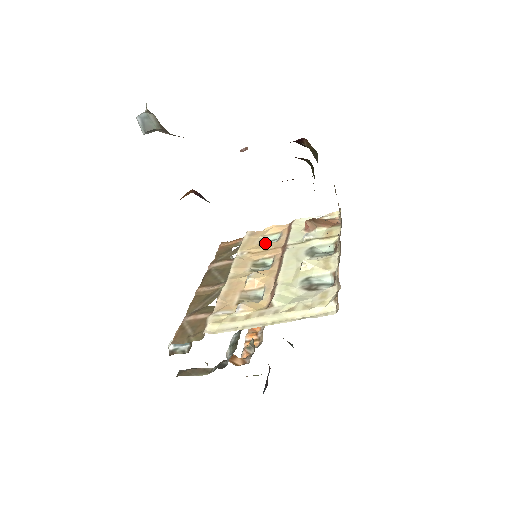
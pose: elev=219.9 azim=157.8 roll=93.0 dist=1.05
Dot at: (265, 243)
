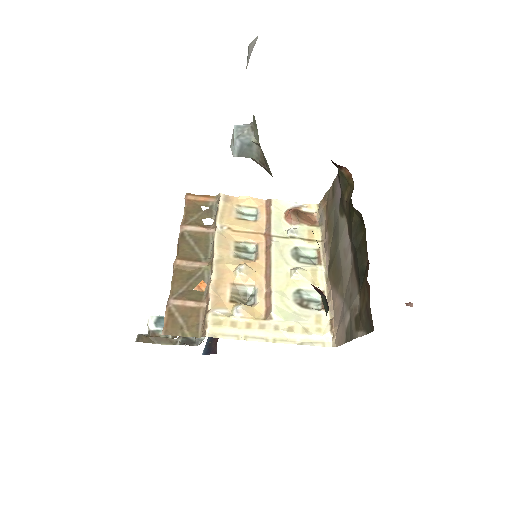
Dot at: (243, 219)
